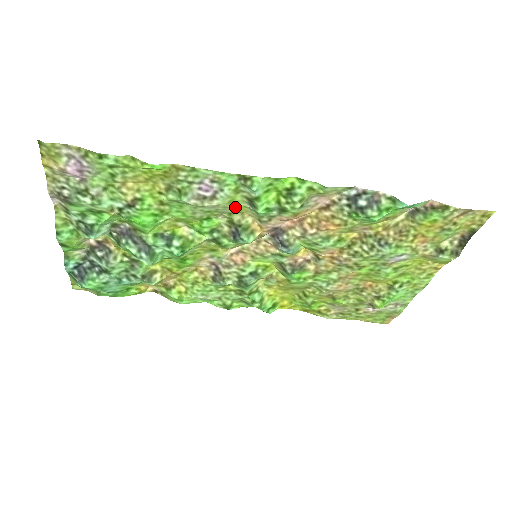
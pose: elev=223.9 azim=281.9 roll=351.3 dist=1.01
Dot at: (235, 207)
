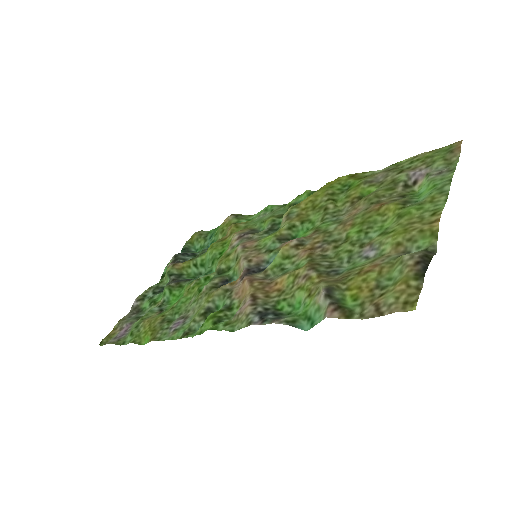
Dot at: (203, 304)
